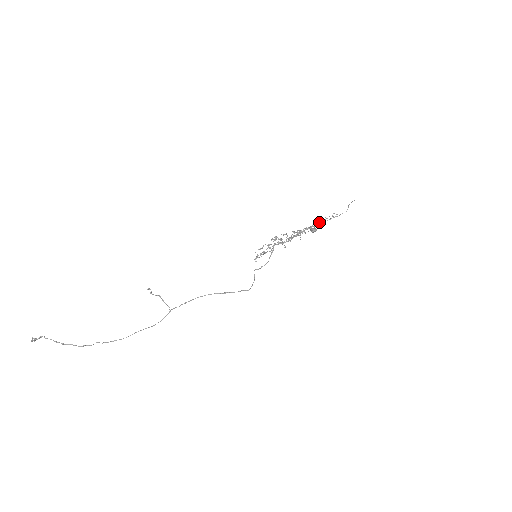
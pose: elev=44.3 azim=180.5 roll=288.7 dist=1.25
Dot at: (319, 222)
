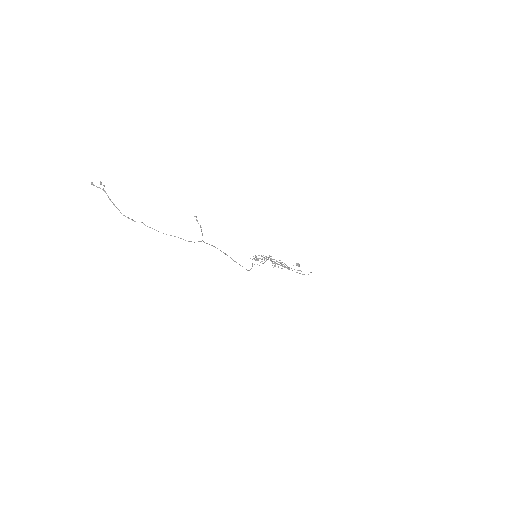
Dot at: occluded
